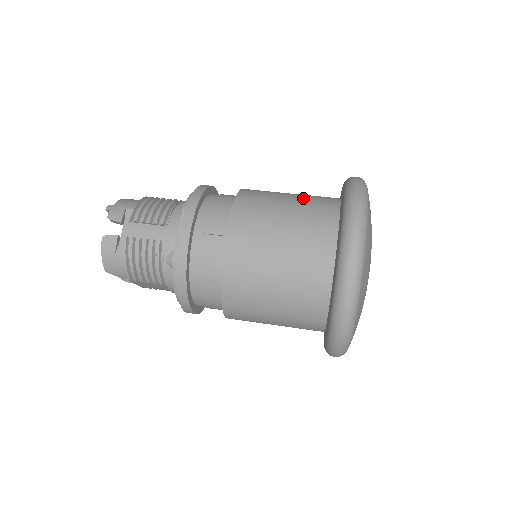
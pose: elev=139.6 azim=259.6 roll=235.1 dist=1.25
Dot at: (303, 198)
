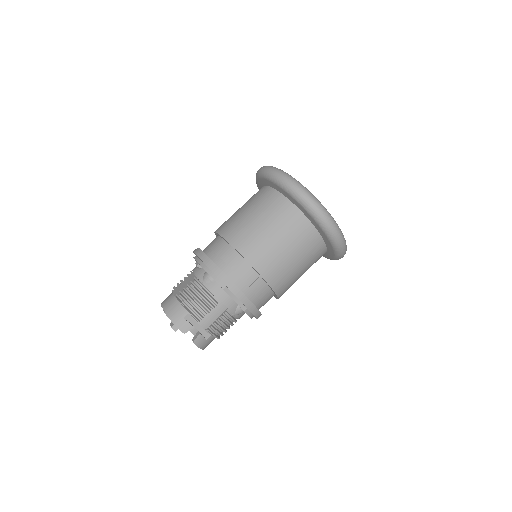
Dot at: (267, 215)
